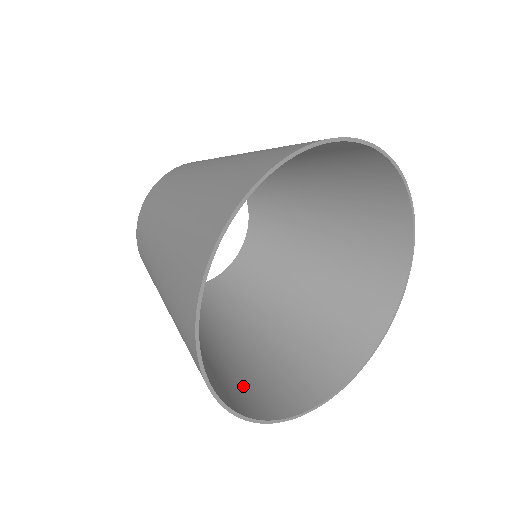
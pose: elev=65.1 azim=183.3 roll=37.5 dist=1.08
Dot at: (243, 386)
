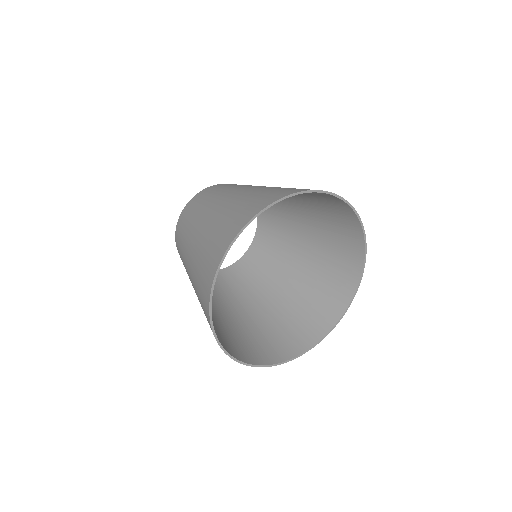
Dot at: (246, 343)
